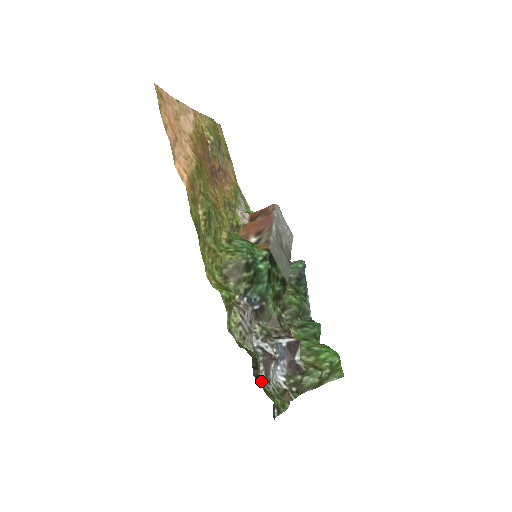
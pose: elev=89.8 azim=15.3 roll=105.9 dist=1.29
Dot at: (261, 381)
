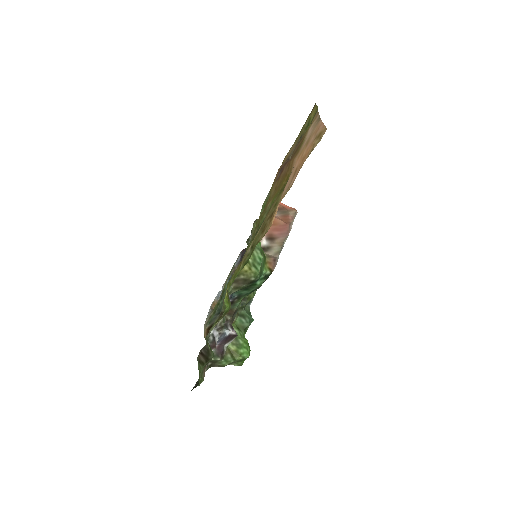
Dot at: occluded
